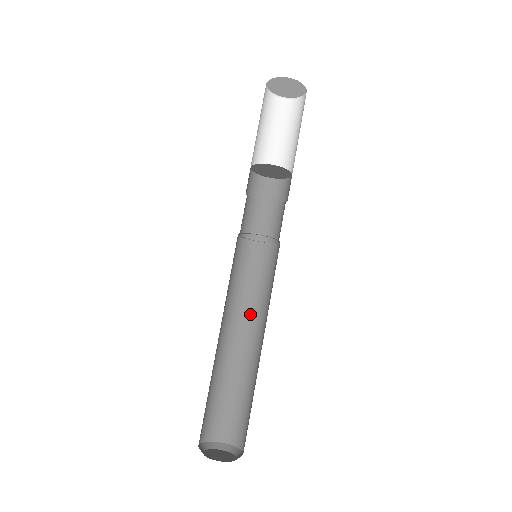
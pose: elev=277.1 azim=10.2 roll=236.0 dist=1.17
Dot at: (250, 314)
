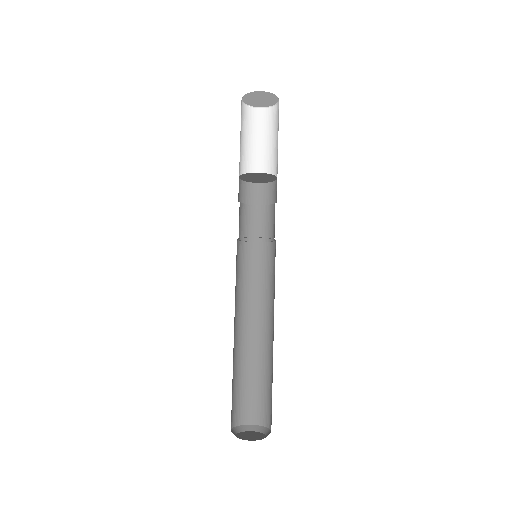
Dot at: (243, 308)
